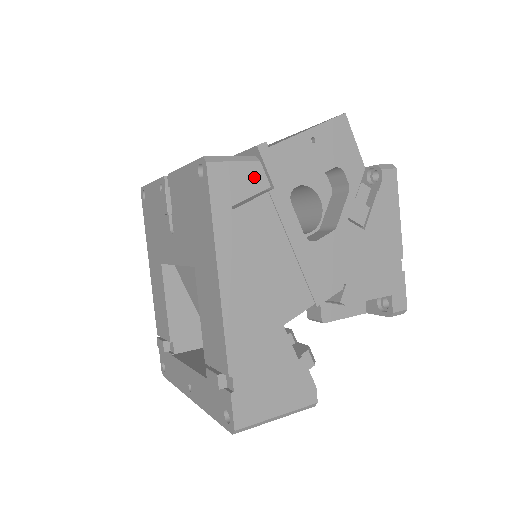
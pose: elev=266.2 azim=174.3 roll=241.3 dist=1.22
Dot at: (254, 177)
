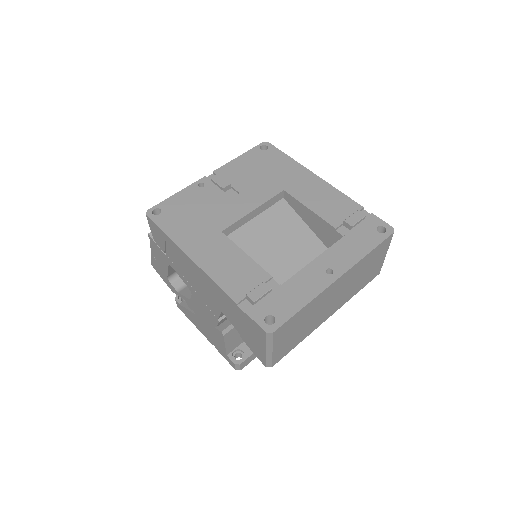
Dot at: occluded
